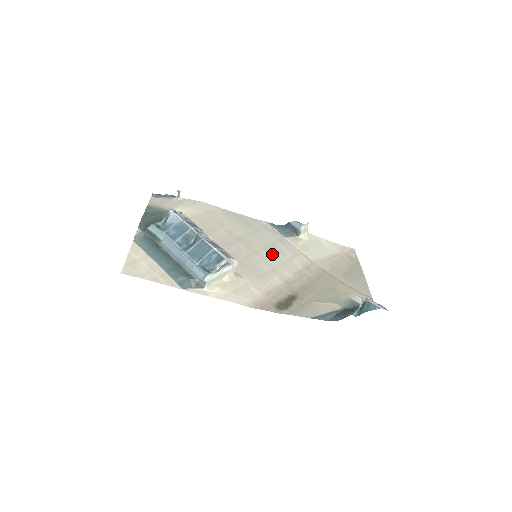
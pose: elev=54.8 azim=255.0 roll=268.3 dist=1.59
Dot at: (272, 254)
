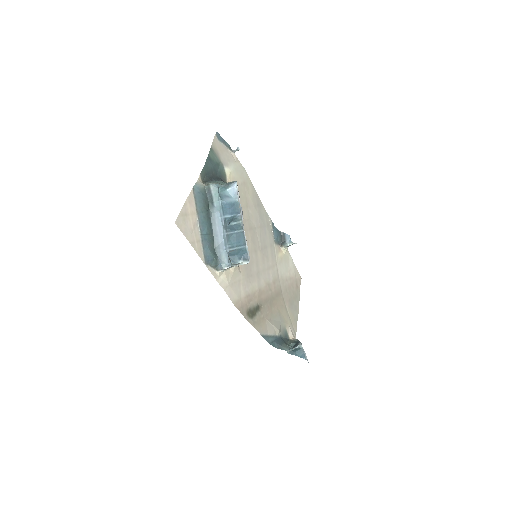
Dot at: (263, 257)
